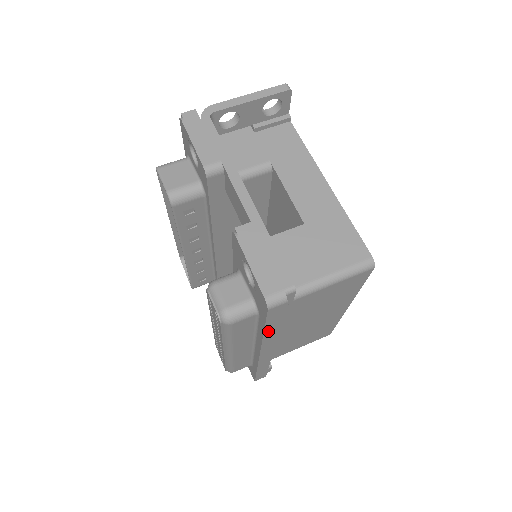
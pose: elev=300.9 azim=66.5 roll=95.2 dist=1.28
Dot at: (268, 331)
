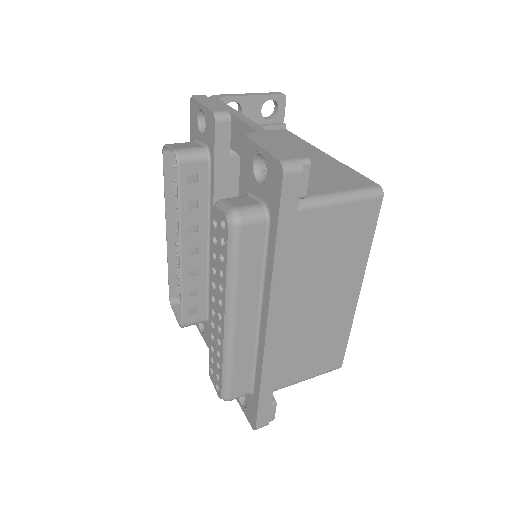
Dot at: (280, 247)
